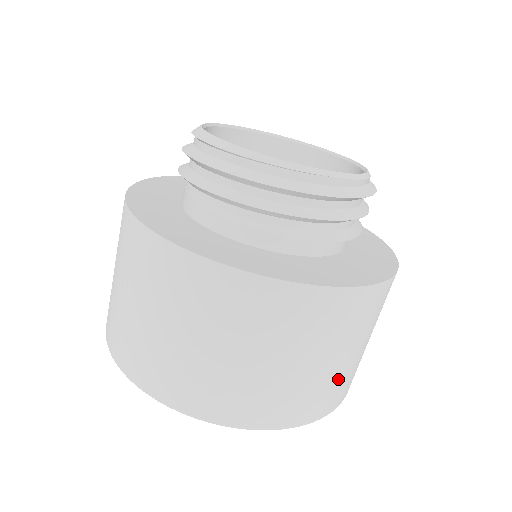
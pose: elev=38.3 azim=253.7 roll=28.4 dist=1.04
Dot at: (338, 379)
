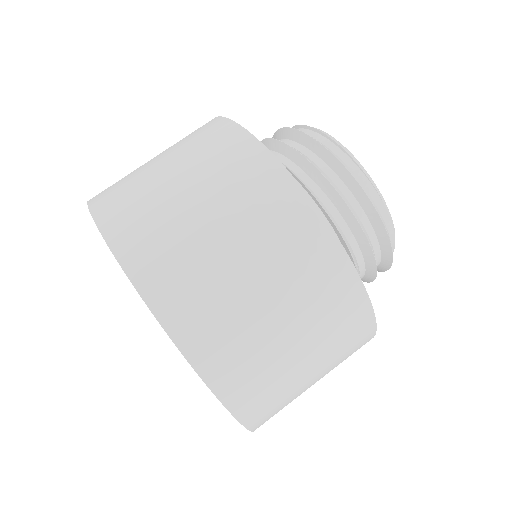
Dot at: (271, 370)
